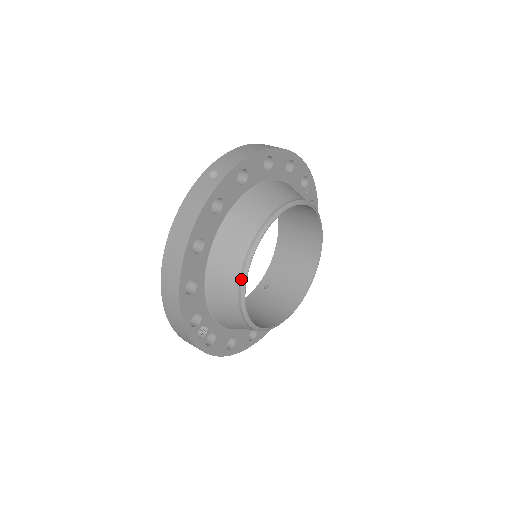
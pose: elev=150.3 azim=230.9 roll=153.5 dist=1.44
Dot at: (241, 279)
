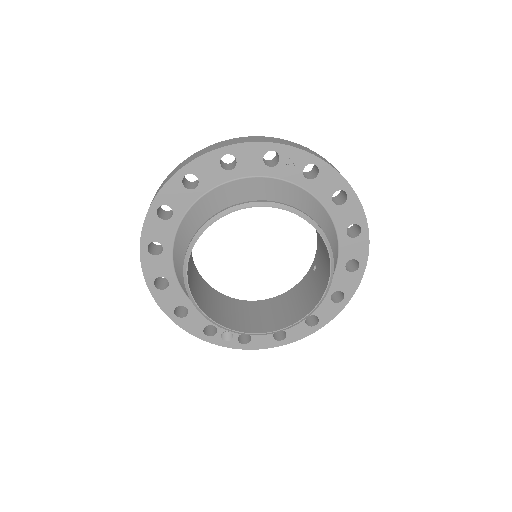
Dot at: (195, 306)
